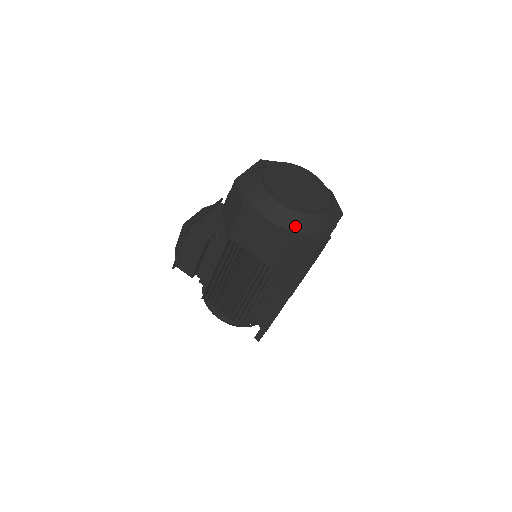
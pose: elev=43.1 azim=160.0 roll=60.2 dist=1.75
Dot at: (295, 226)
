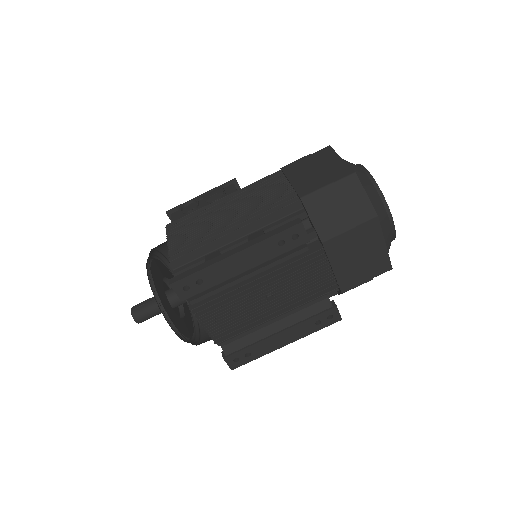
Dot at: (362, 182)
